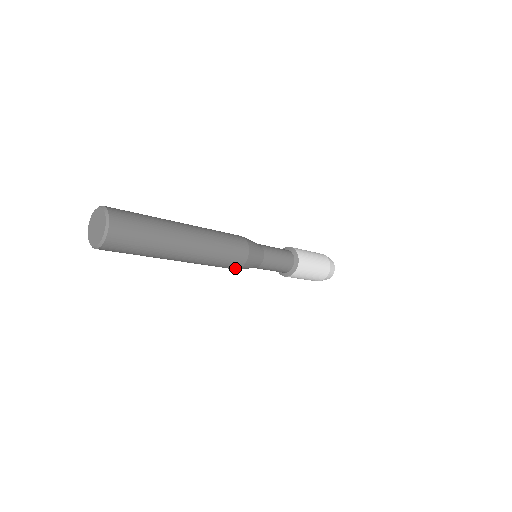
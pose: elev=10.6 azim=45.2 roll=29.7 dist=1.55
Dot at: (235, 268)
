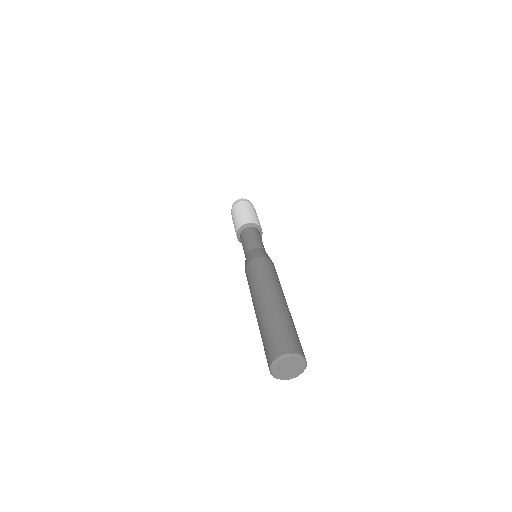
Dot at: occluded
